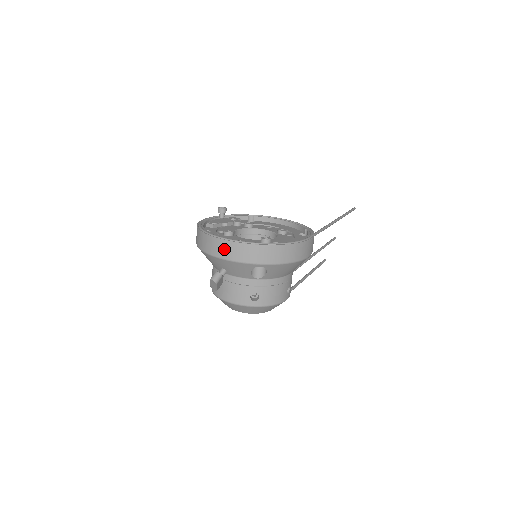
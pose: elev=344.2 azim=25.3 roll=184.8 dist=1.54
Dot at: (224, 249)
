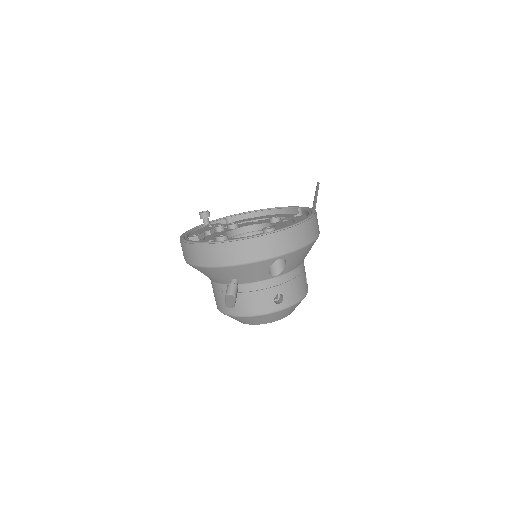
Dot at: (232, 253)
